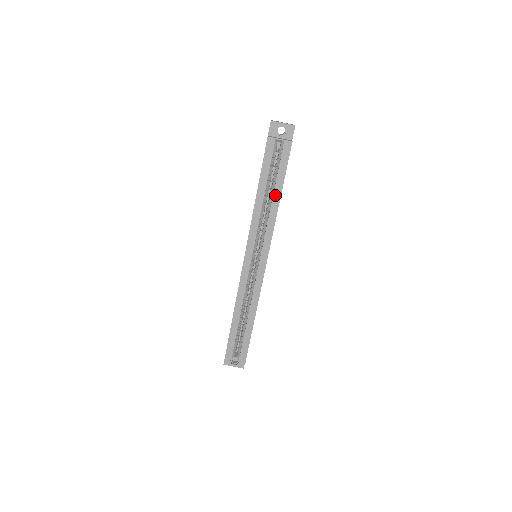
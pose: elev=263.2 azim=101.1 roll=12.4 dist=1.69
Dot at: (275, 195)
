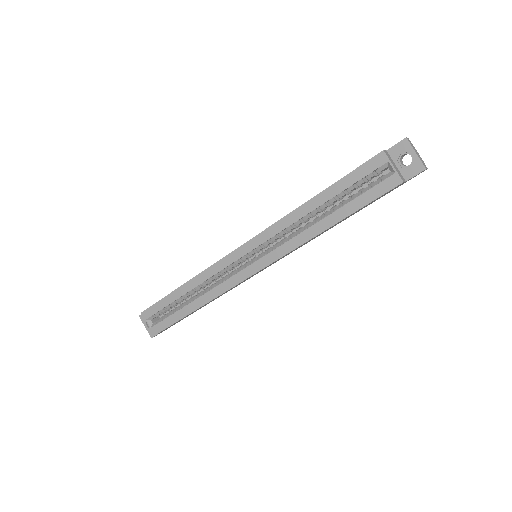
Dot at: (329, 218)
